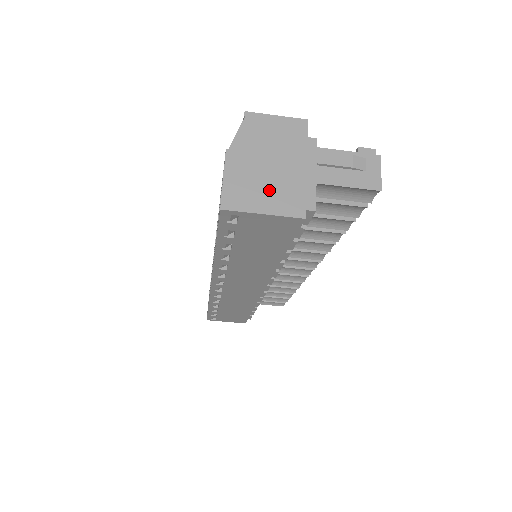
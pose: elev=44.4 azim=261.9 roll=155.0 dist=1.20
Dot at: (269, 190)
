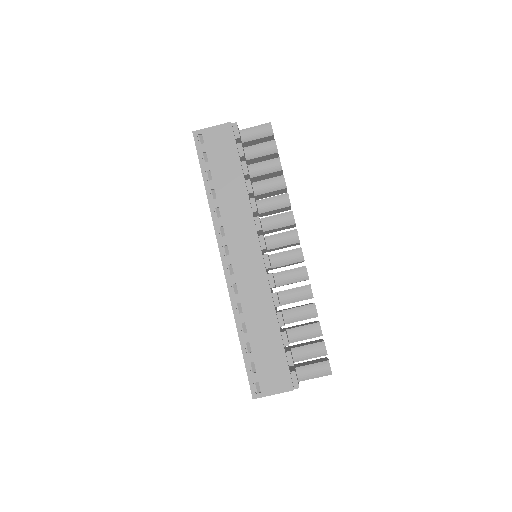
Dot at: occluded
